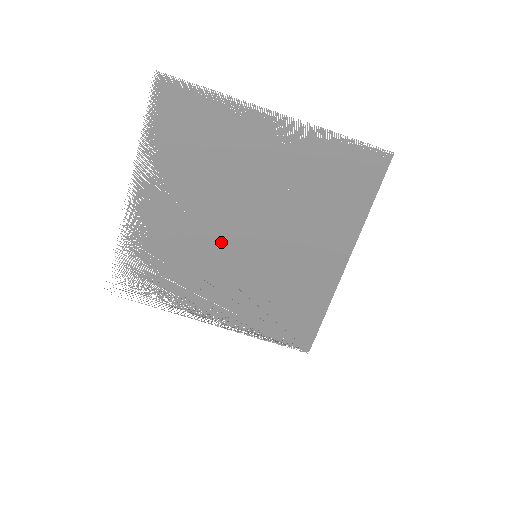
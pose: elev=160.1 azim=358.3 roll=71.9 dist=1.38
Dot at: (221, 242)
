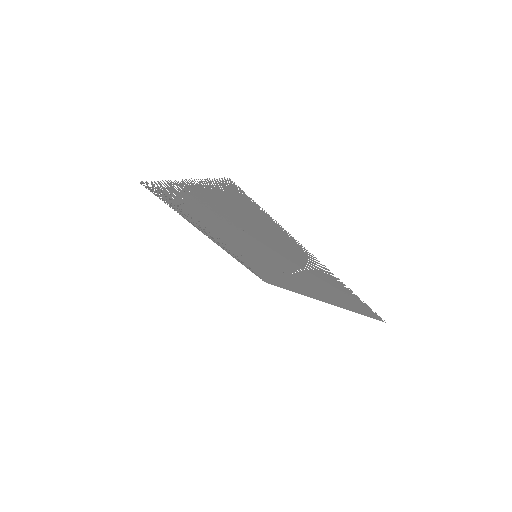
Dot at: (235, 238)
